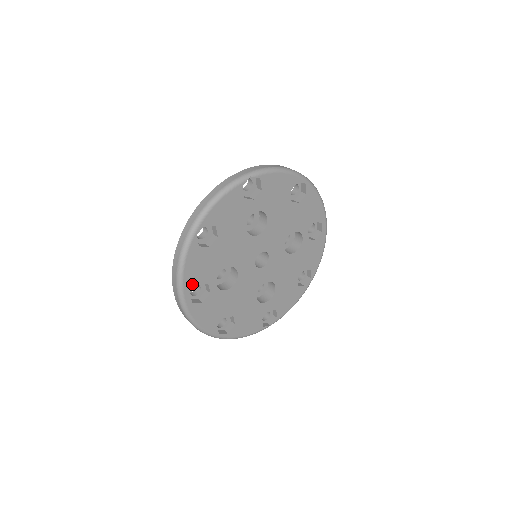
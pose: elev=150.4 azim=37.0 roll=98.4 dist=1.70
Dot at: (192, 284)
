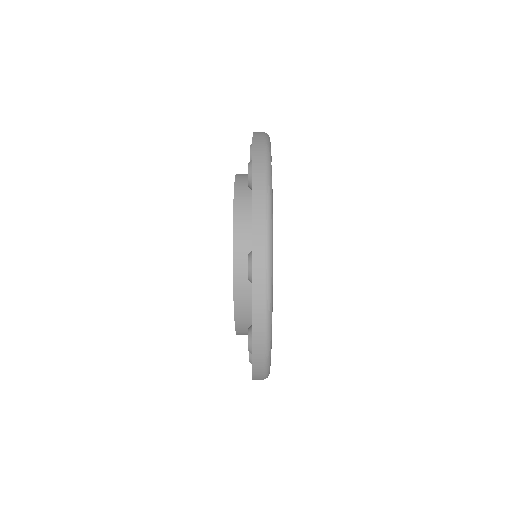
Dot at: occluded
